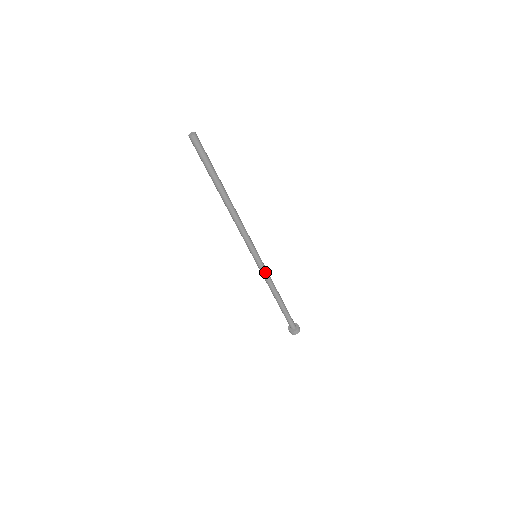
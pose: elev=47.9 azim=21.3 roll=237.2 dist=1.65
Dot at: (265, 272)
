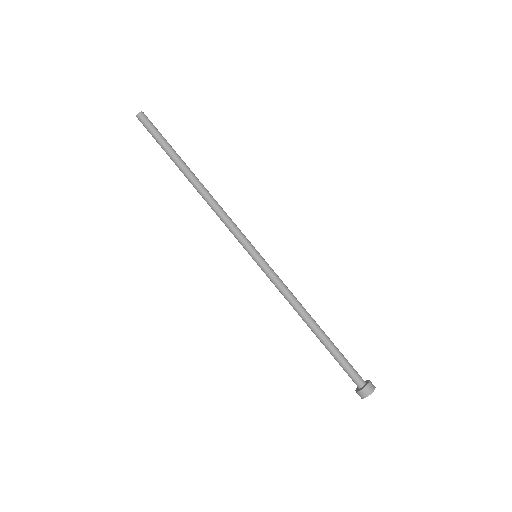
Dot at: (277, 277)
